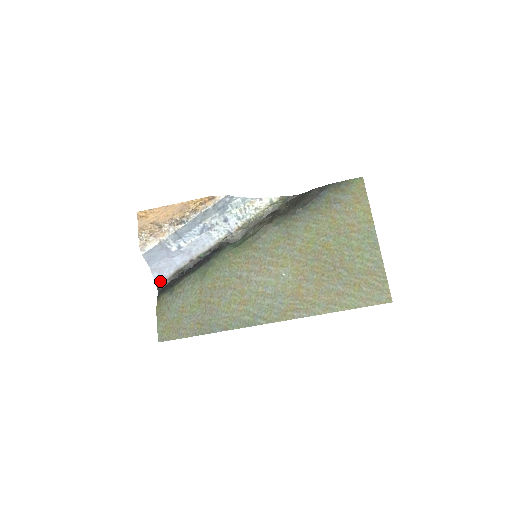
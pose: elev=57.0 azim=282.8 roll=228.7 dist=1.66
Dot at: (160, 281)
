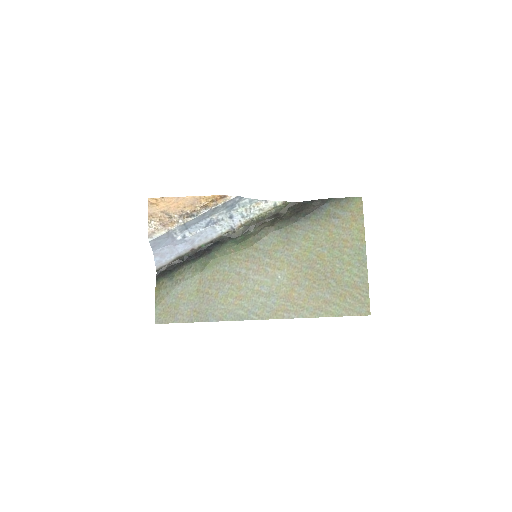
Dot at: (160, 265)
